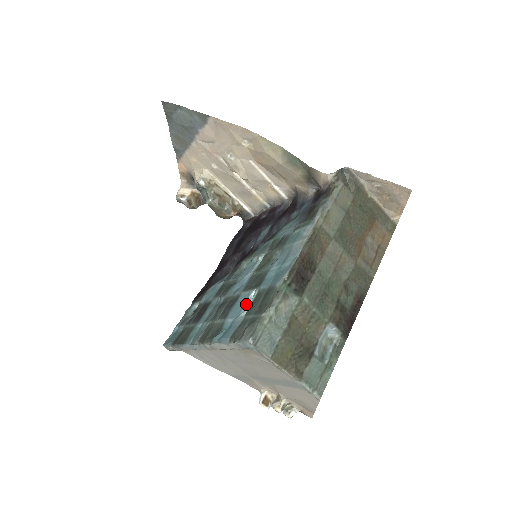
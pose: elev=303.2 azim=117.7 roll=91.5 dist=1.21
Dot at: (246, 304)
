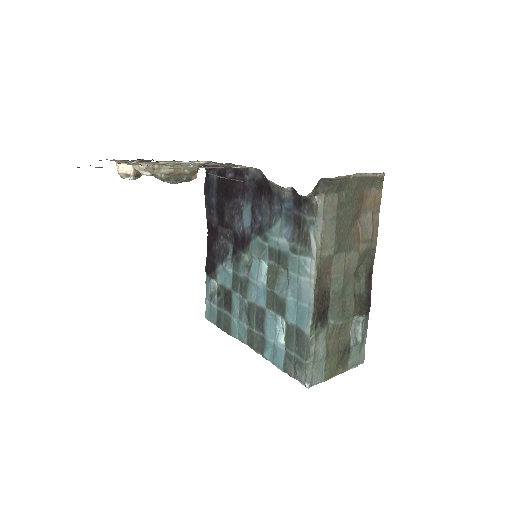
Dot at: (277, 325)
